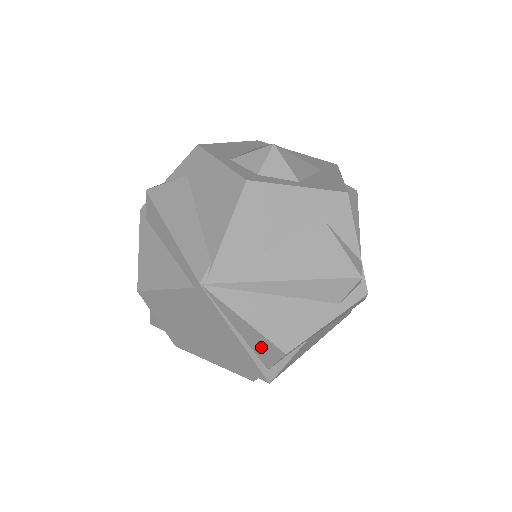
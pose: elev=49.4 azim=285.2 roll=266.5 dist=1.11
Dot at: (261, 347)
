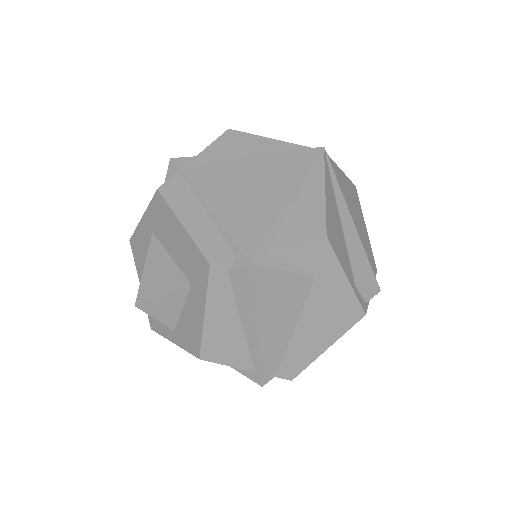
Dot at: (303, 220)
